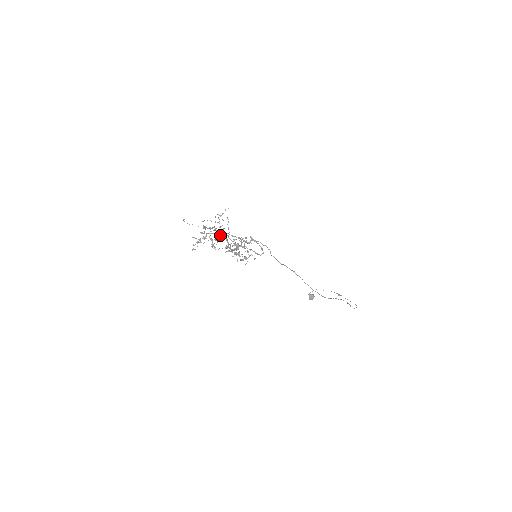
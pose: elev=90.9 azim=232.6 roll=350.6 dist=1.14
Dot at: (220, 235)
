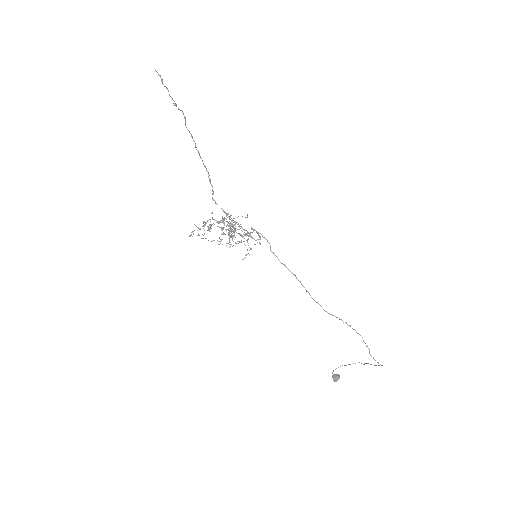
Dot at: (220, 221)
